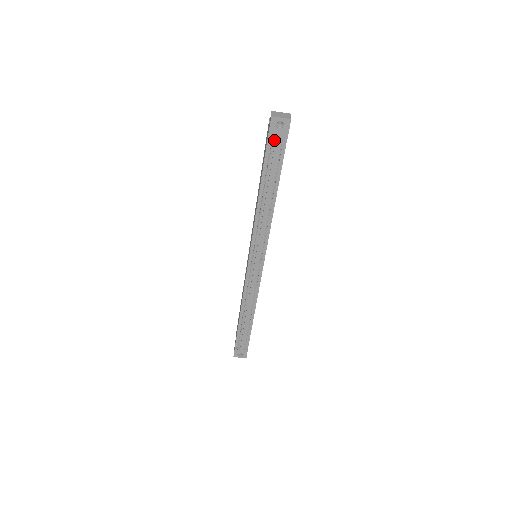
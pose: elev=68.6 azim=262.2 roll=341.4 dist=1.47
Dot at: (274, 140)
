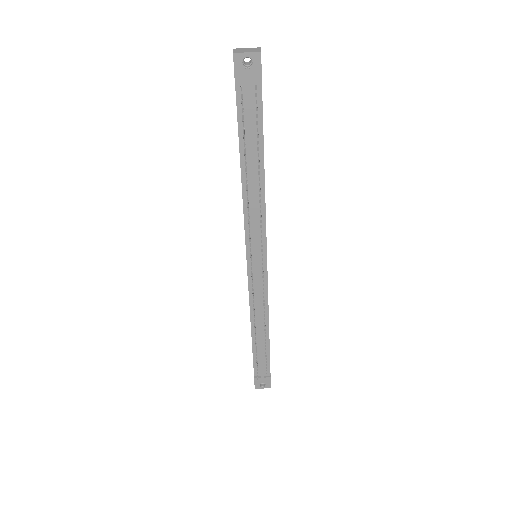
Dot at: (244, 88)
